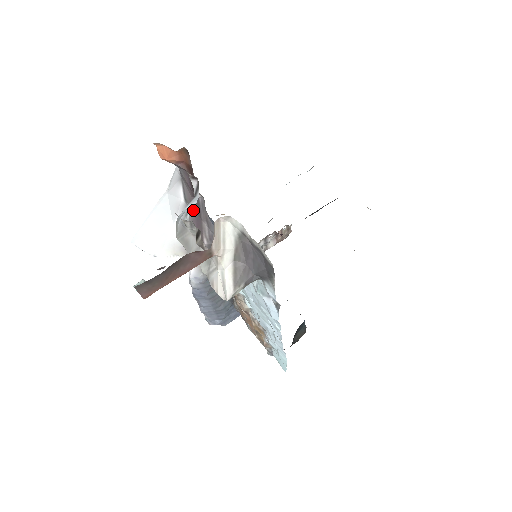
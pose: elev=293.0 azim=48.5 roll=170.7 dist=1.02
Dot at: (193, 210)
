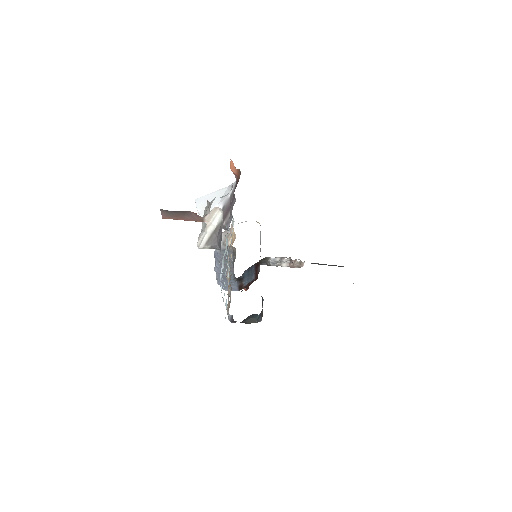
Dot at: (230, 203)
